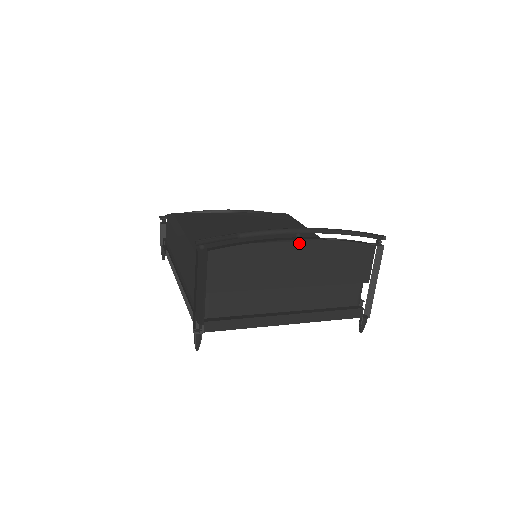
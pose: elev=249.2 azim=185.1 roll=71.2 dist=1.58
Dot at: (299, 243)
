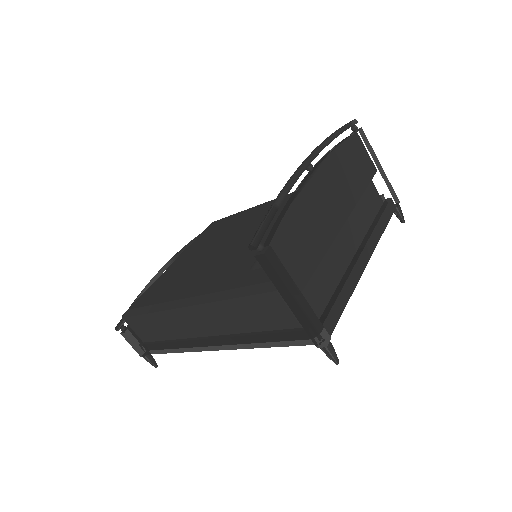
Dot at: (317, 174)
